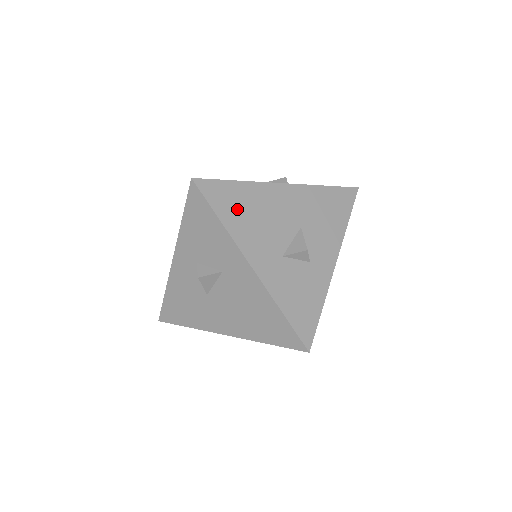
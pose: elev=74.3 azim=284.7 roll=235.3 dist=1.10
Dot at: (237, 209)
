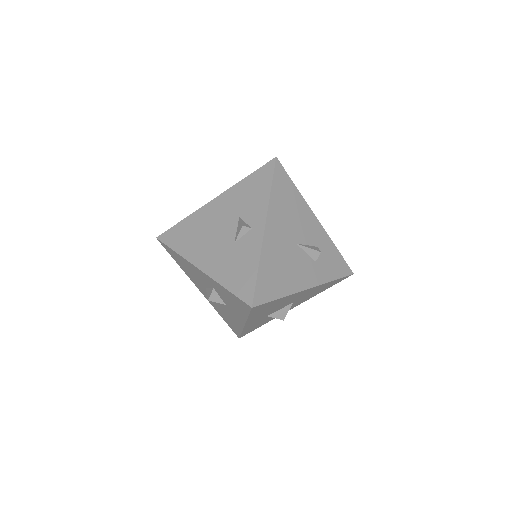
Dot at: (265, 309)
